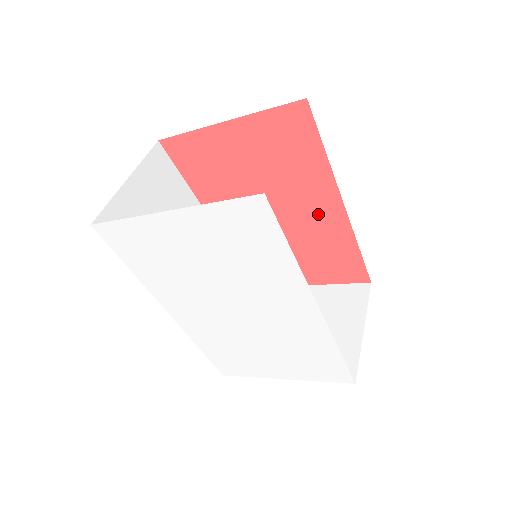
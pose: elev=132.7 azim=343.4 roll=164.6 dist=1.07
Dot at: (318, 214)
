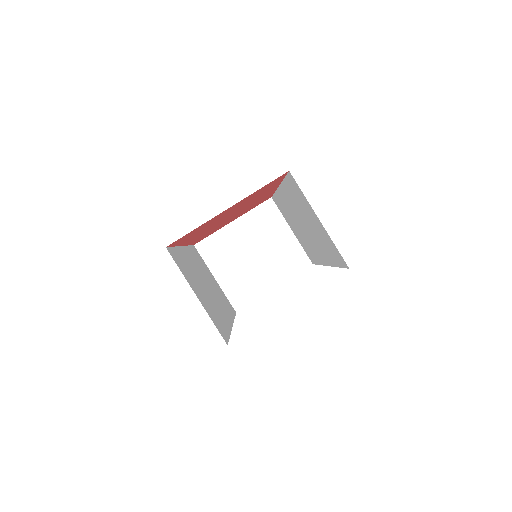
Dot at: (260, 198)
